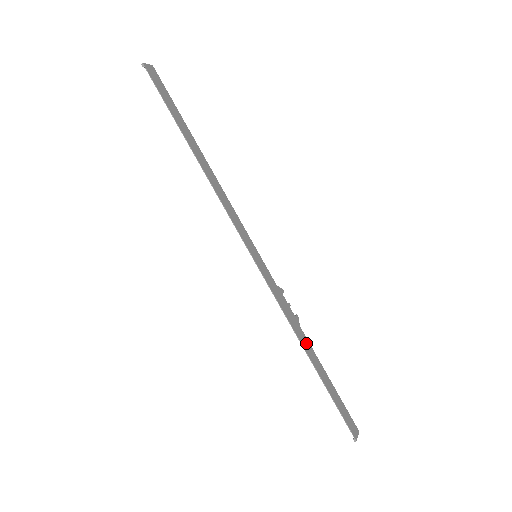
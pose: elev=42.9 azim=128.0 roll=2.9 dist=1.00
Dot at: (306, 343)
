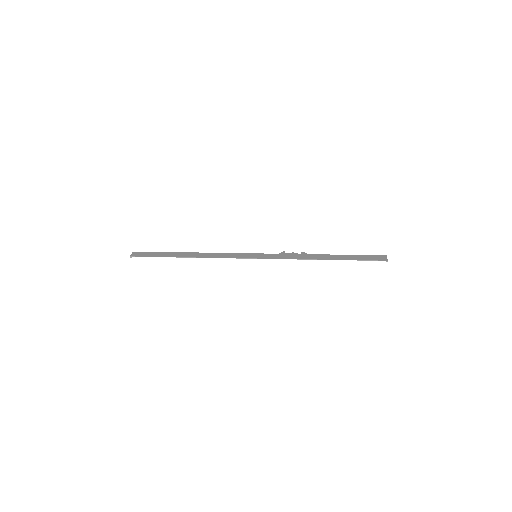
Dot at: (318, 256)
